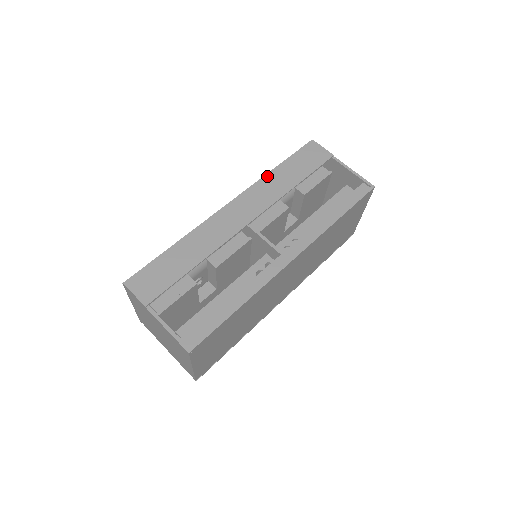
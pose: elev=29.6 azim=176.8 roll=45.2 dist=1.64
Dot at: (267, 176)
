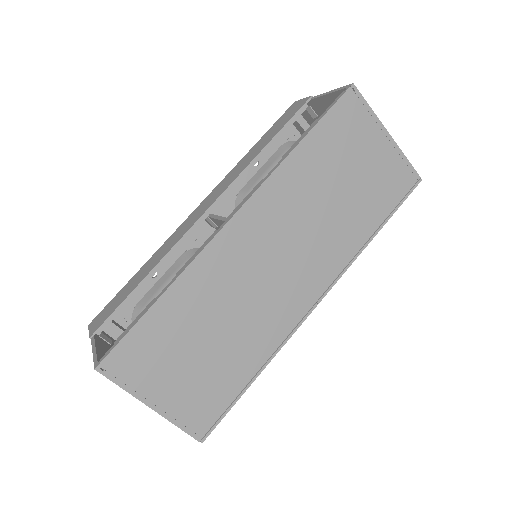
Dot at: (239, 162)
